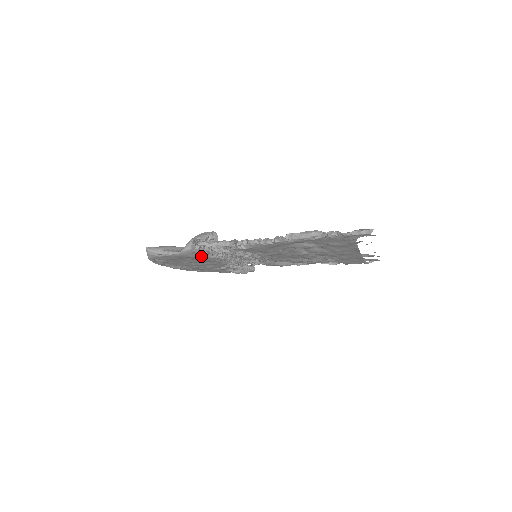
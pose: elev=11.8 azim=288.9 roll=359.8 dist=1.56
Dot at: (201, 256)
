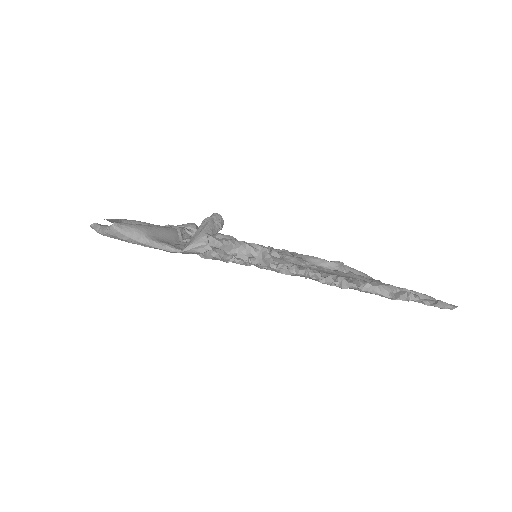
Dot at: occluded
